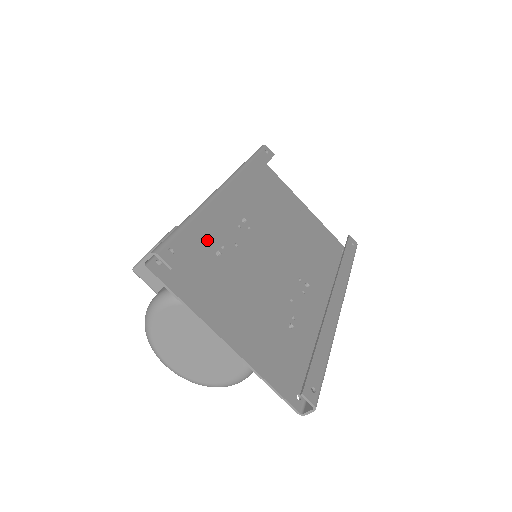
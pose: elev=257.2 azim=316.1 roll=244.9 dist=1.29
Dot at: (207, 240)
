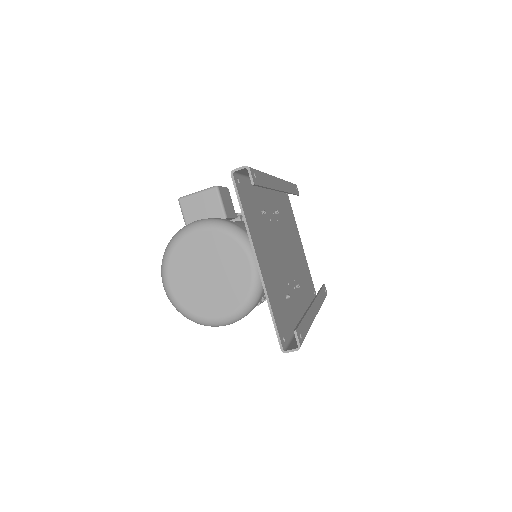
Dot at: (259, 199)
